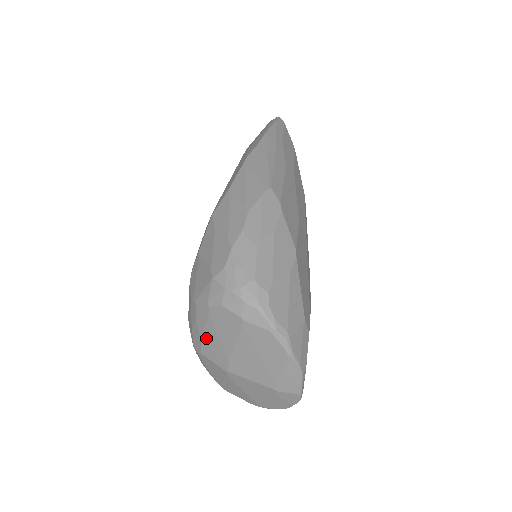
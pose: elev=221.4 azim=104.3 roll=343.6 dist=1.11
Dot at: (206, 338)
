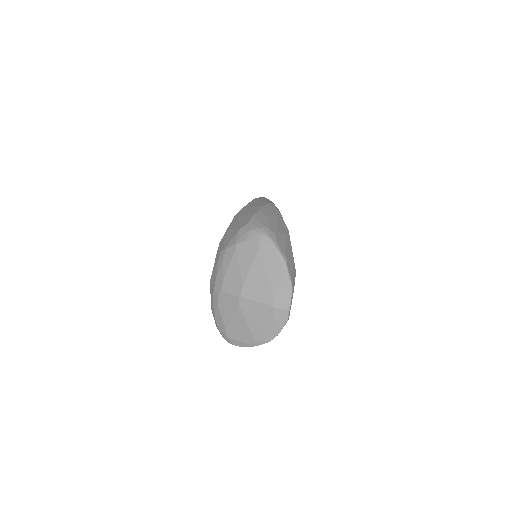
Dot at: (228, 273)
